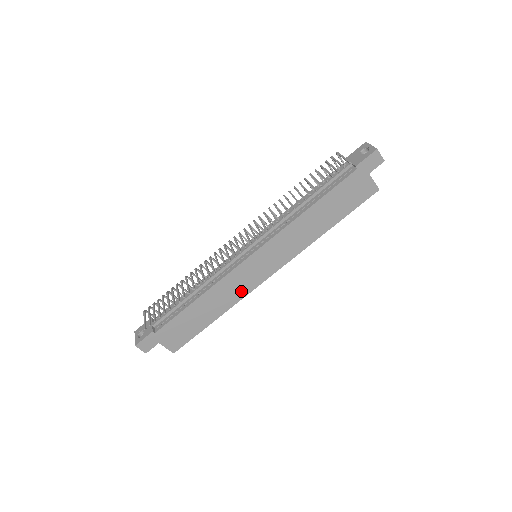
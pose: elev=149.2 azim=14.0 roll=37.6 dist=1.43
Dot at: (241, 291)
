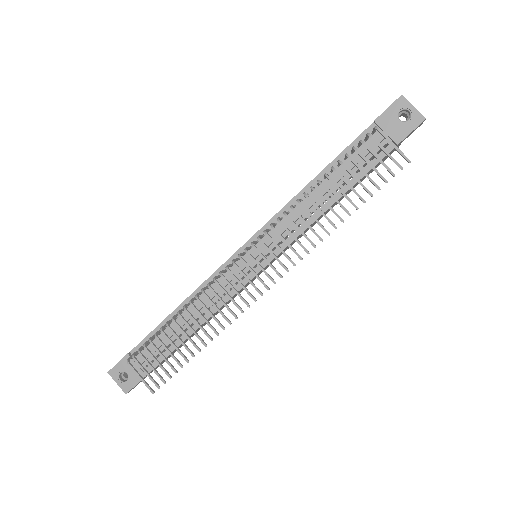
Dot at: occluded
